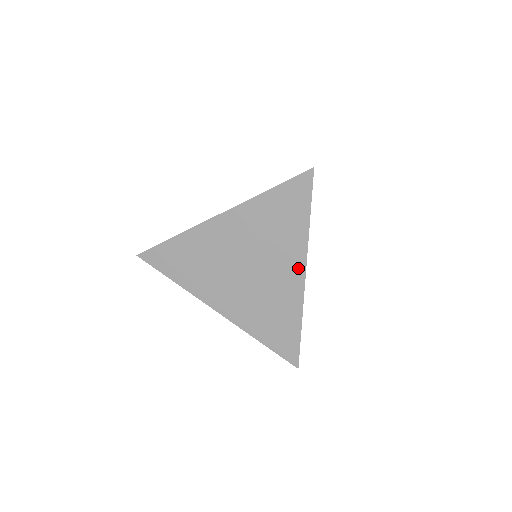
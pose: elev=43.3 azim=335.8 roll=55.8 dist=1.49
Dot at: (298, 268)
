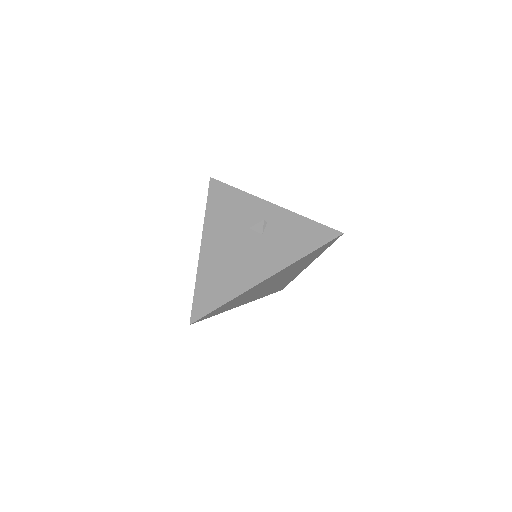
Dot at: (306, 266)
